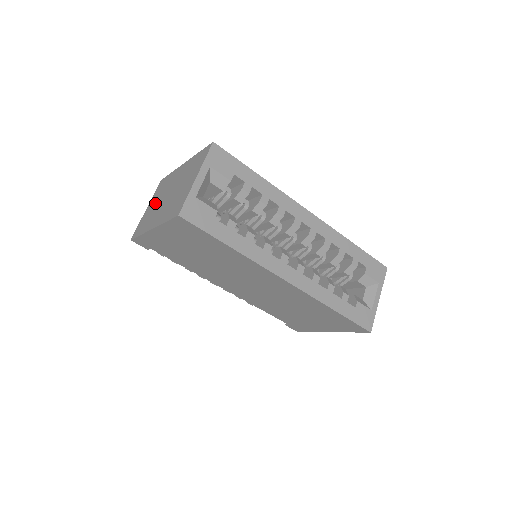
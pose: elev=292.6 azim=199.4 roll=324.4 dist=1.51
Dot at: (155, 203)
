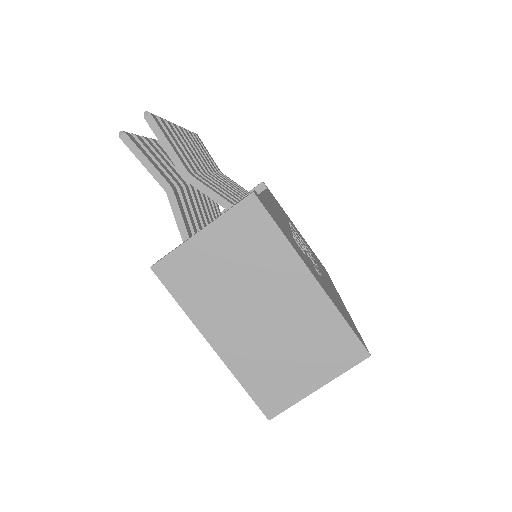
Dot at: (229, 268)
